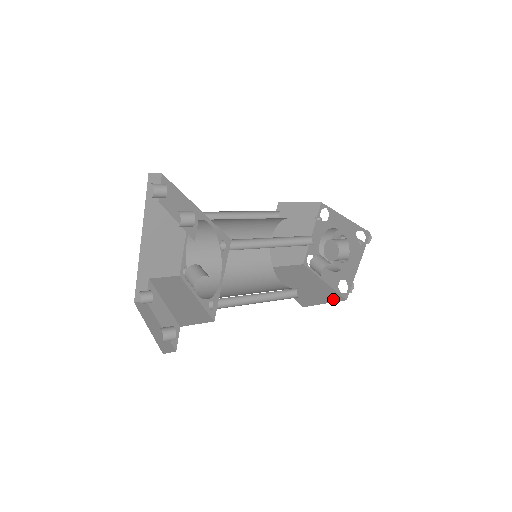
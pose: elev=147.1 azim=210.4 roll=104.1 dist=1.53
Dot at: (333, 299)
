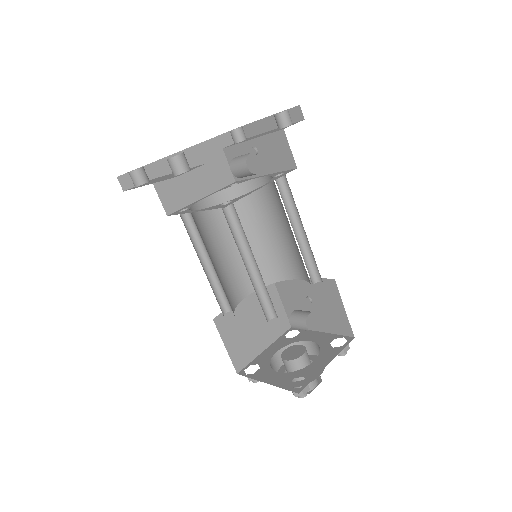
Dot at: occluded
